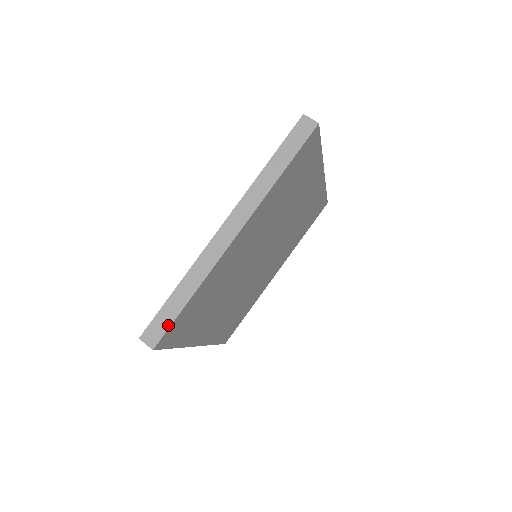
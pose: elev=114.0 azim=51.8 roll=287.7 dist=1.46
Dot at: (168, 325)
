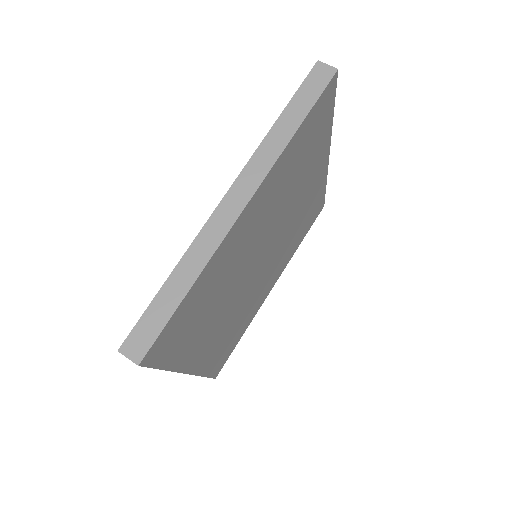
Dot at: (159, 329)
